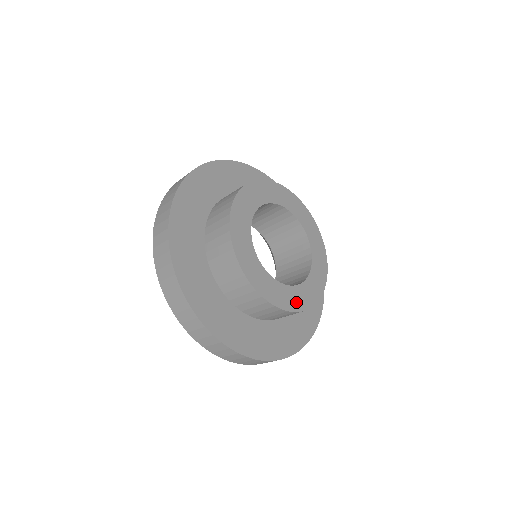
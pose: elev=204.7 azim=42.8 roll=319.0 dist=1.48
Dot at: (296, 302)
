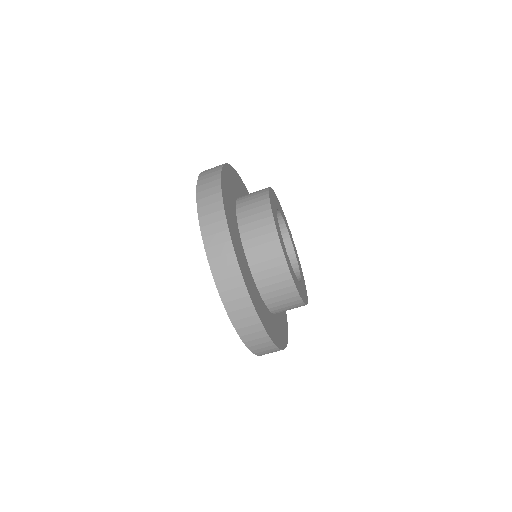
Dot at: (305, 295)
